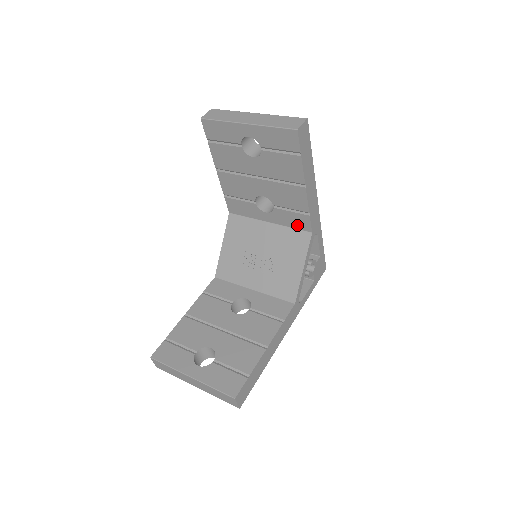
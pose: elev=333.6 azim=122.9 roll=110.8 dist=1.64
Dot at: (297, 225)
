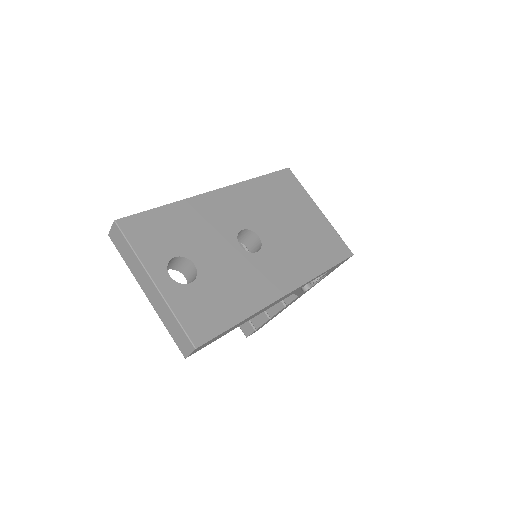
Dot at: occluded
